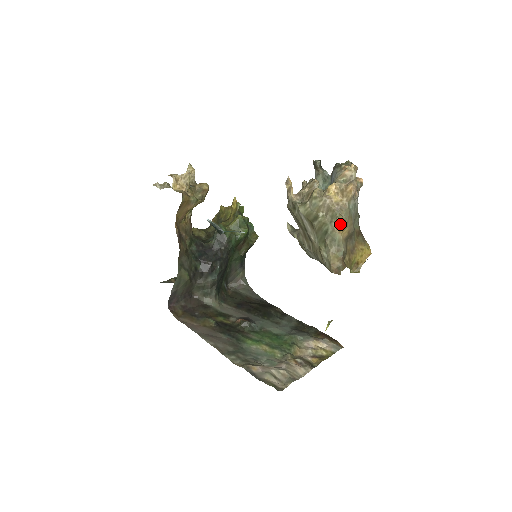
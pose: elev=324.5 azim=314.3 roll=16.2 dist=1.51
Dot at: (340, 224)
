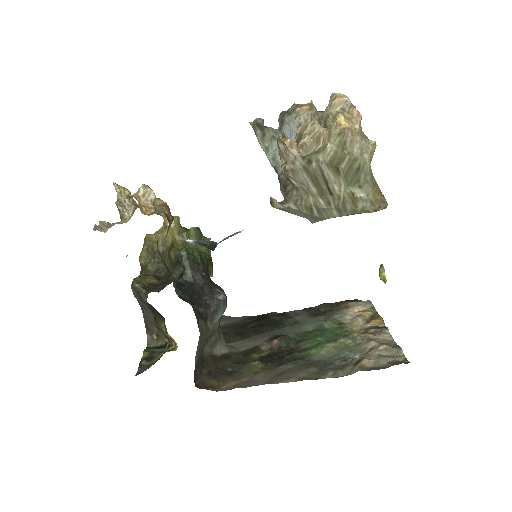
Dot at: (371, 152)
